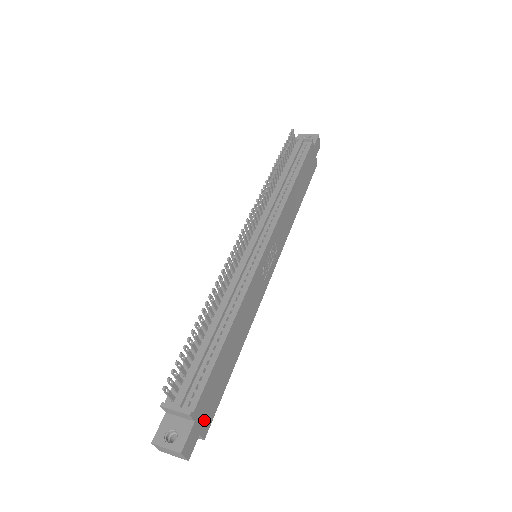
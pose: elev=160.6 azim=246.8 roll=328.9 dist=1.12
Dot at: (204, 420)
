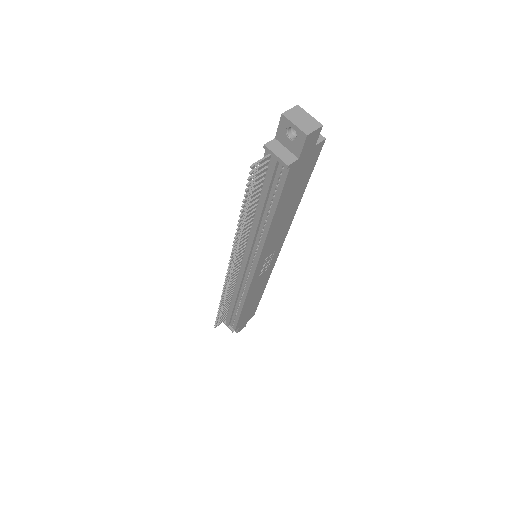
Dot at: (247, 319)
